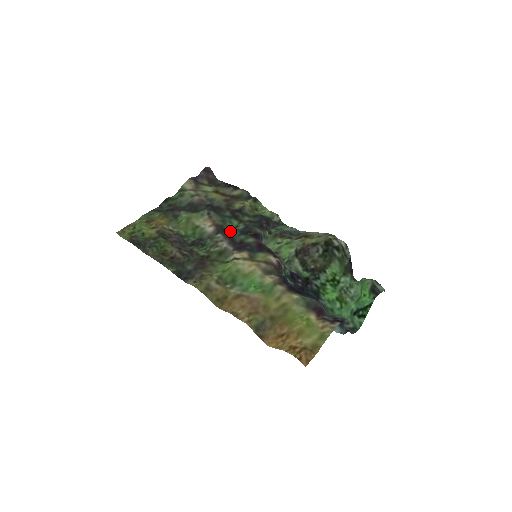
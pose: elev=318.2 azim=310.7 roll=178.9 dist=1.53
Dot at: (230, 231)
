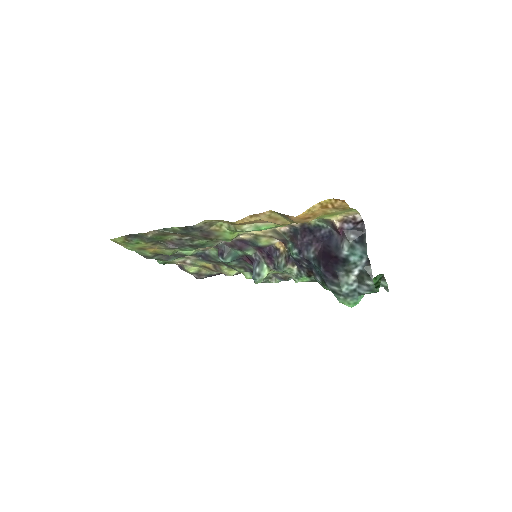
Dot at: (224, 262)
